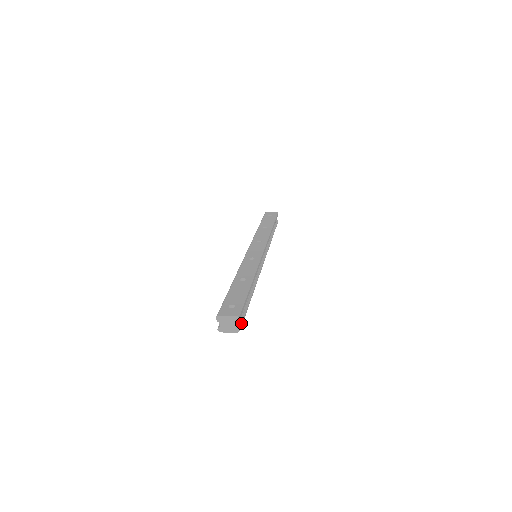
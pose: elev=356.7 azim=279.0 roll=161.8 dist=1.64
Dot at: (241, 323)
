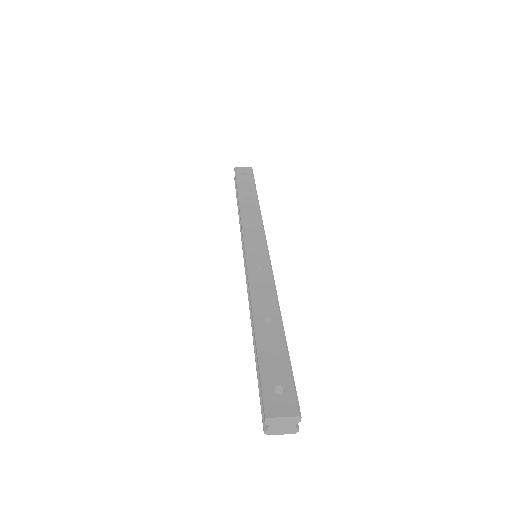
Dot at: occluded
